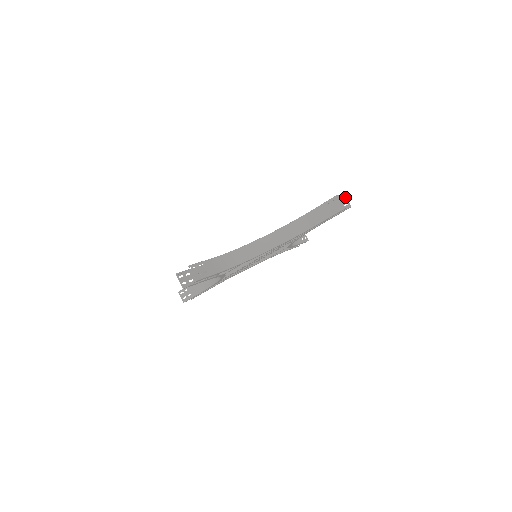
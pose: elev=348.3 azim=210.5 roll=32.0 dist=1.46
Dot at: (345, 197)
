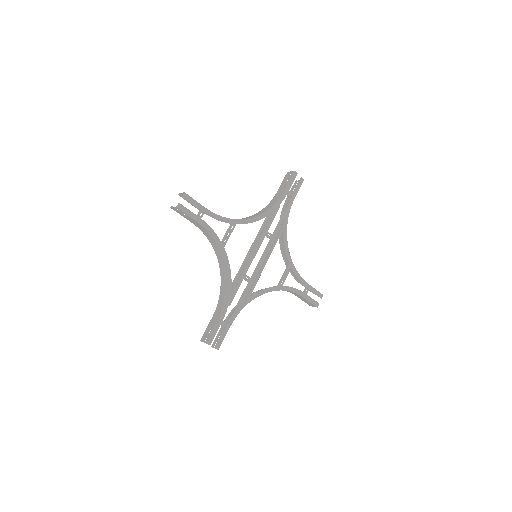
Dot at: (298, 181)
